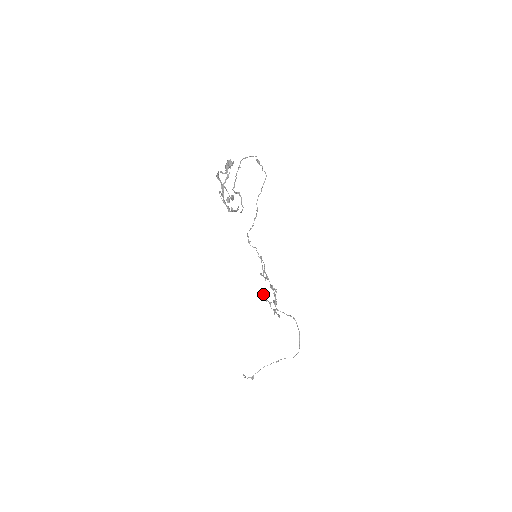
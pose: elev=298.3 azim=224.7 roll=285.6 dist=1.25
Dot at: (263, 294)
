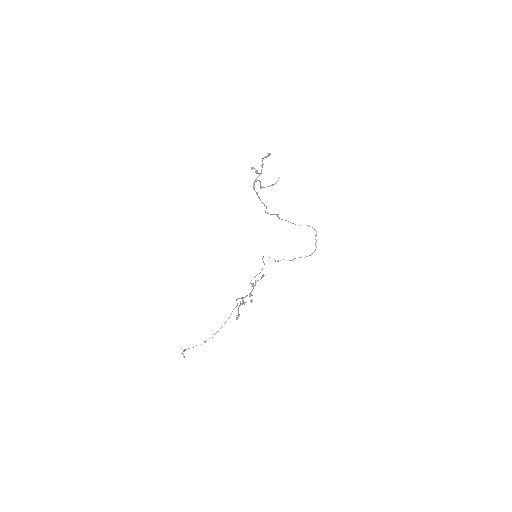
Dot at: (244, 304)
